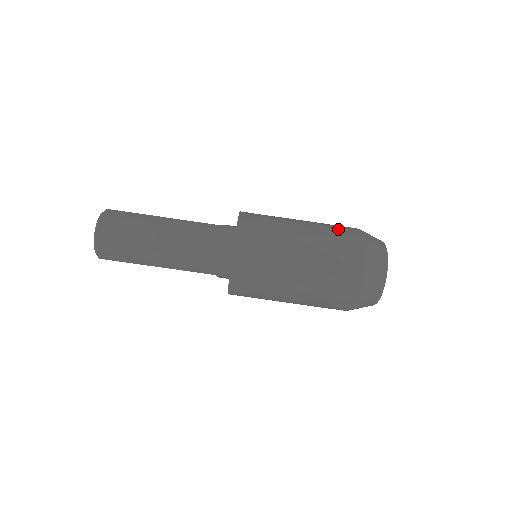
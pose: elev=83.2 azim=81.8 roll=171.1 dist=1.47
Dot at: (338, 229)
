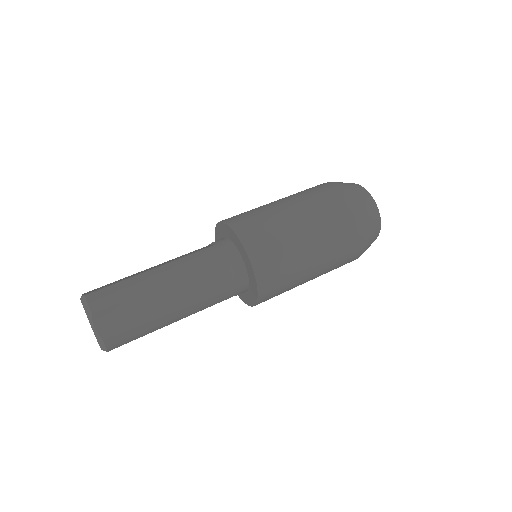
Dot at: (320, 192)
